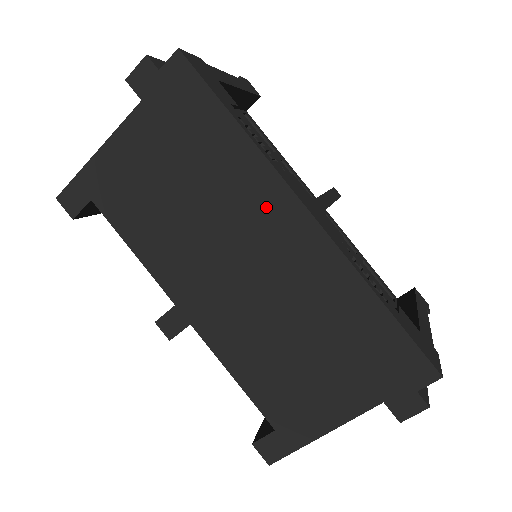
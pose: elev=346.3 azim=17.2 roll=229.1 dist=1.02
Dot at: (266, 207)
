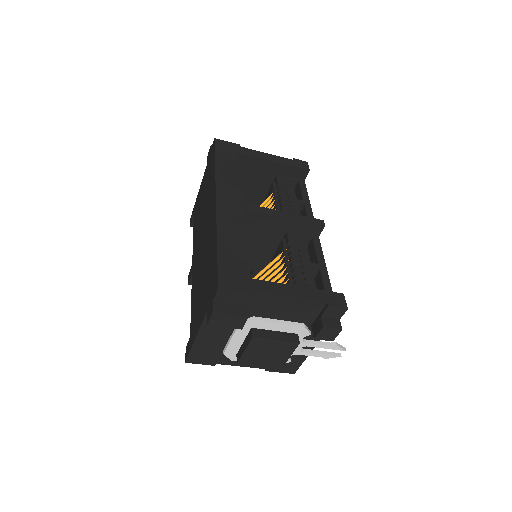
Dot at: (211, 202)
